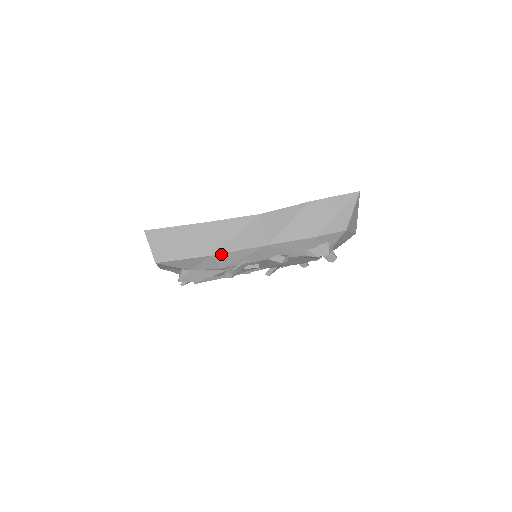
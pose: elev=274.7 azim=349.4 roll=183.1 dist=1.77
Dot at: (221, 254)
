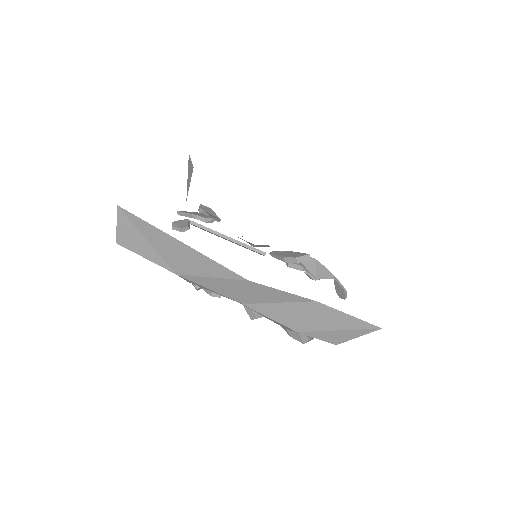
Dot at: (188, 279)
